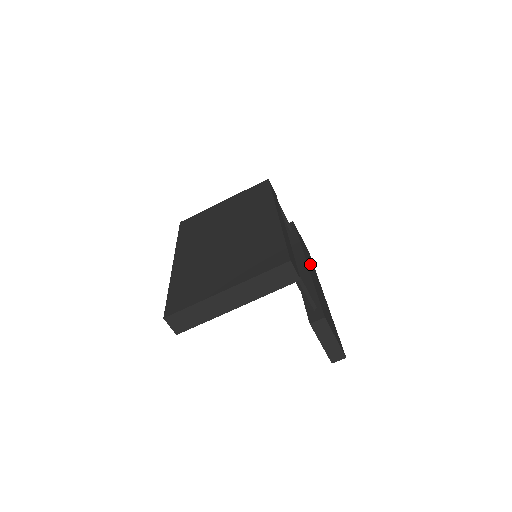
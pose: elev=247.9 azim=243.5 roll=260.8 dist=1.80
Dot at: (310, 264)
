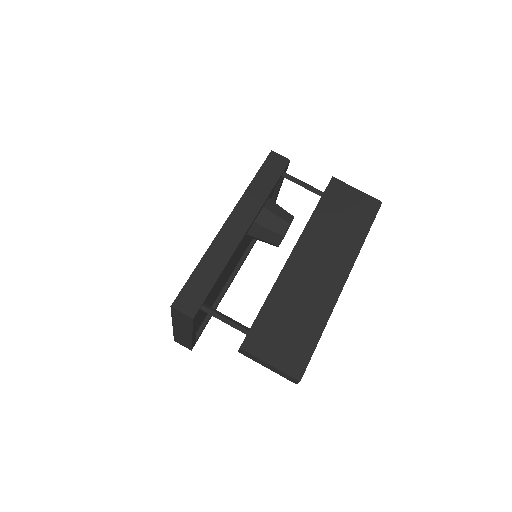
Dot at: (327, 242)
